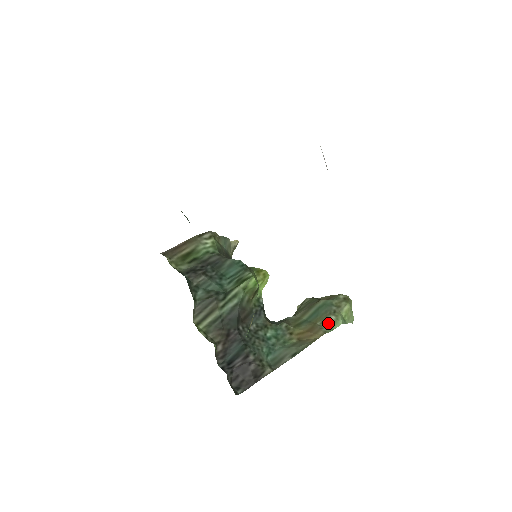
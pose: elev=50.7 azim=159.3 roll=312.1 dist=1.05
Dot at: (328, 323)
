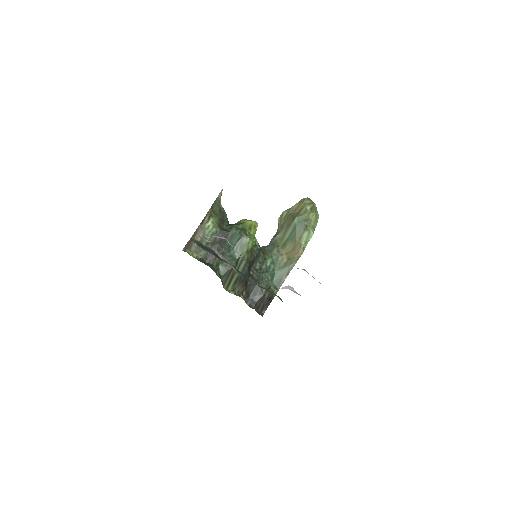
Dot at: (304, 238)
